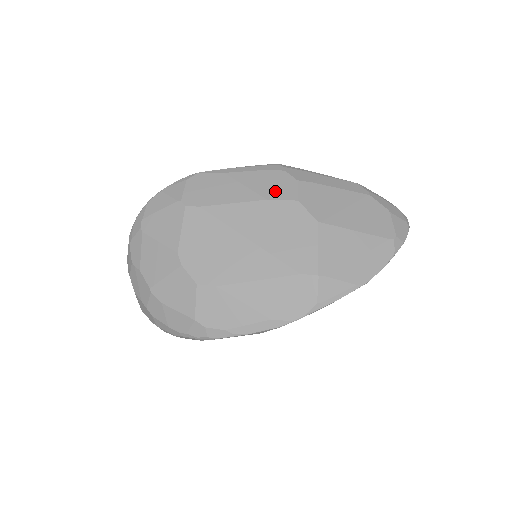
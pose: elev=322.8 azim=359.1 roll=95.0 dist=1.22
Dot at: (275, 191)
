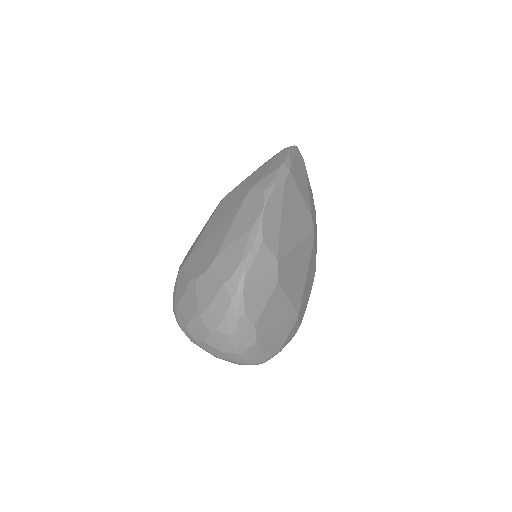
Dot at: occluded
